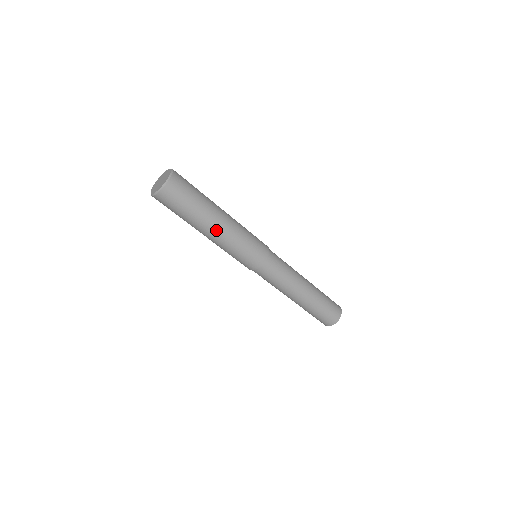
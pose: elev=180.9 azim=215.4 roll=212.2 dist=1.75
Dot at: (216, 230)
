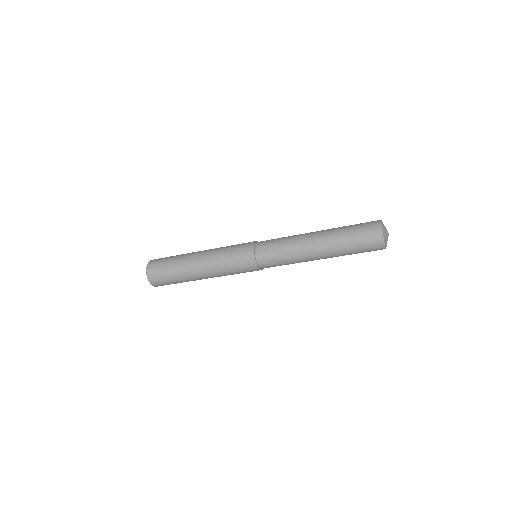
Dot at: (201, 271)
